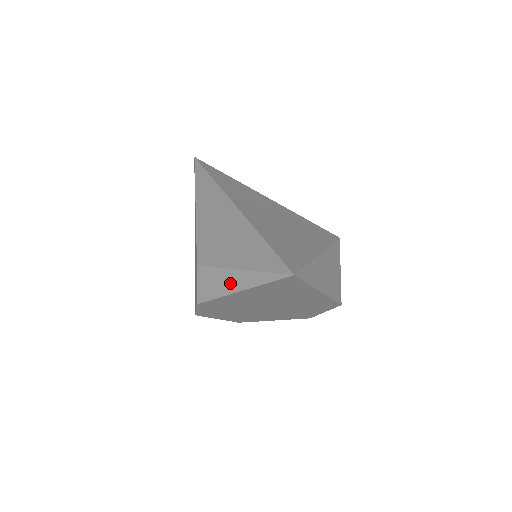
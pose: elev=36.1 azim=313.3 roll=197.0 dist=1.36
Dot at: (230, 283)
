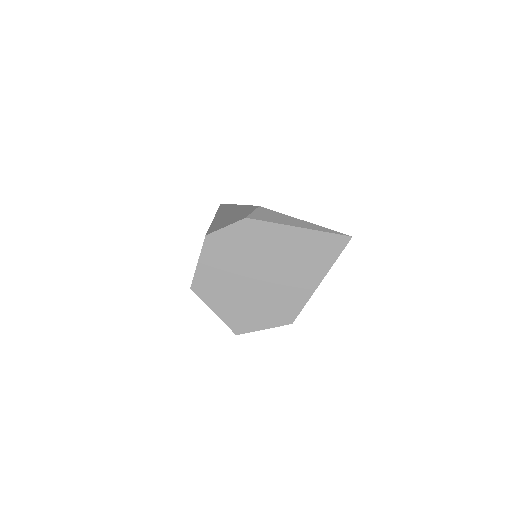
Dot at: (291, 221)
